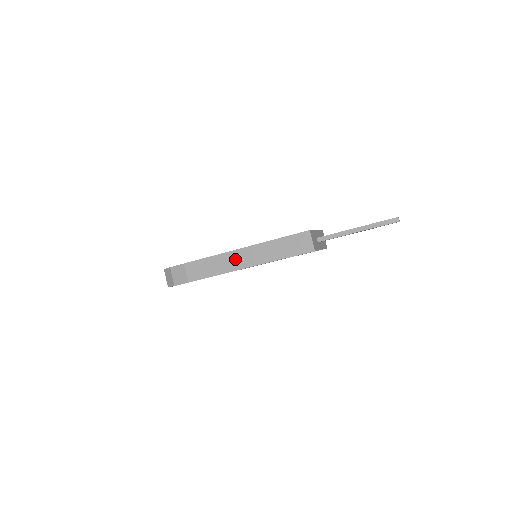
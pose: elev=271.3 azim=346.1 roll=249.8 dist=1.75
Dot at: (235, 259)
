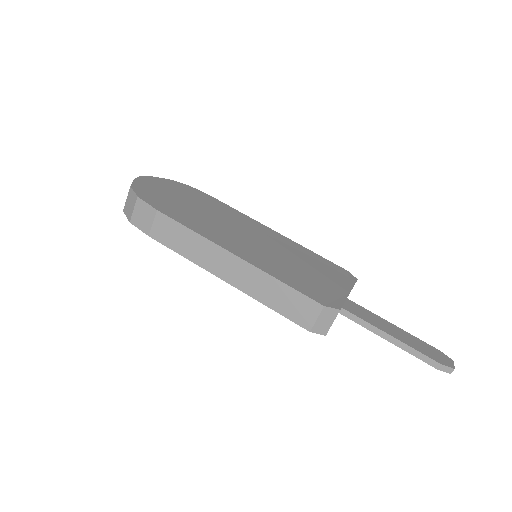
Dot at: (224, 263)
